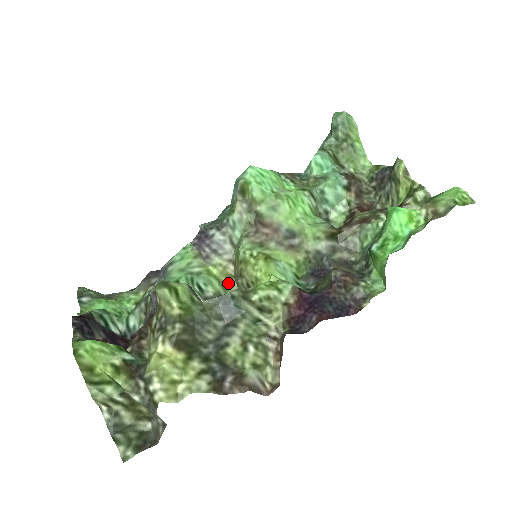
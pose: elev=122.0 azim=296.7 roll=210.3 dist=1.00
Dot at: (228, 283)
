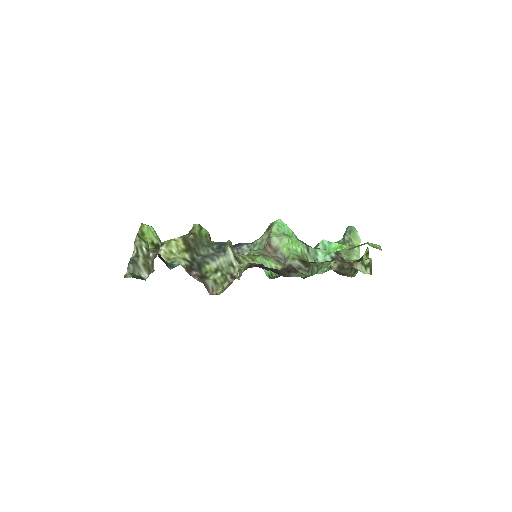
Dot at: occluded
